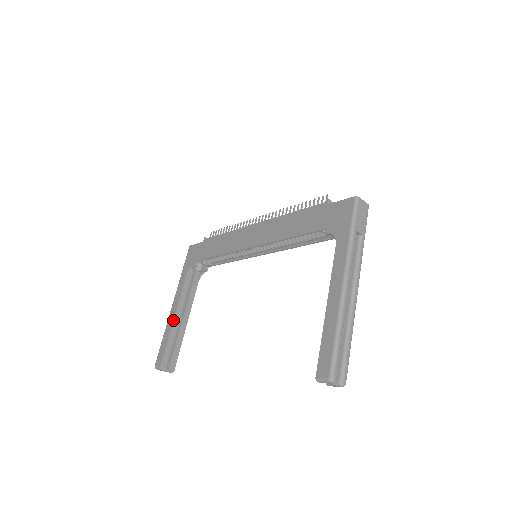
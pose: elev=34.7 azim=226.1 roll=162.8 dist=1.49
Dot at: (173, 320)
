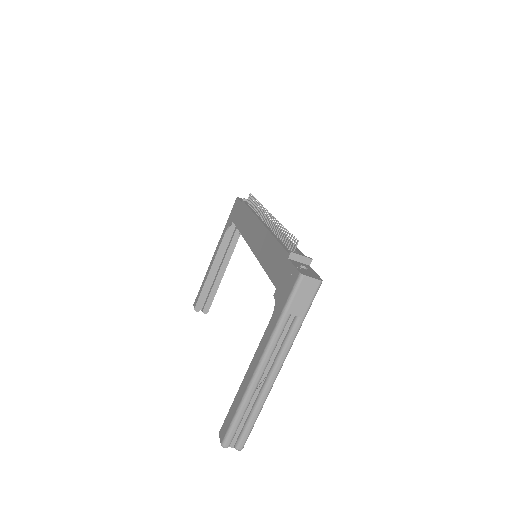
Dot at: (209, 271)
